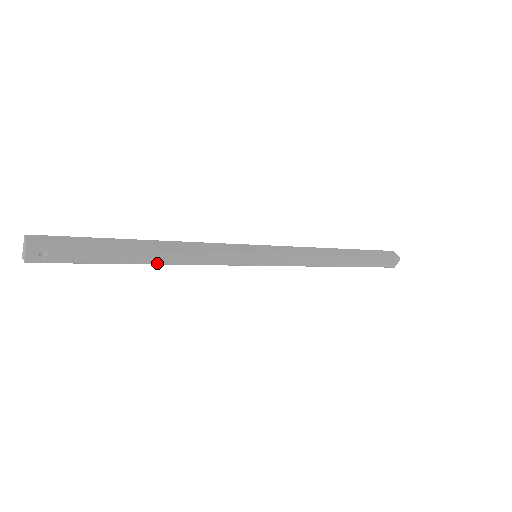
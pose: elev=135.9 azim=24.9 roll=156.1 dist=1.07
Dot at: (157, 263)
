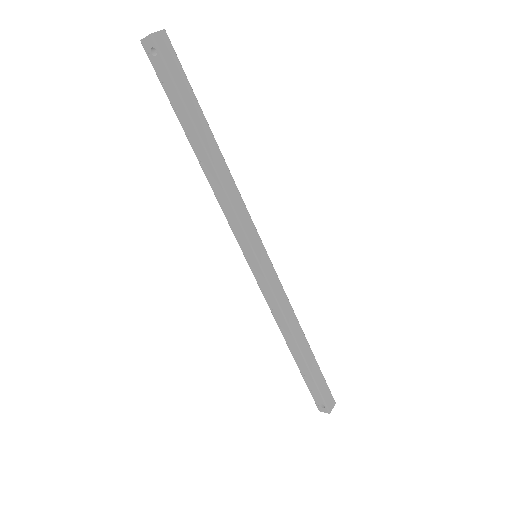
Dot at: (199, 160)
